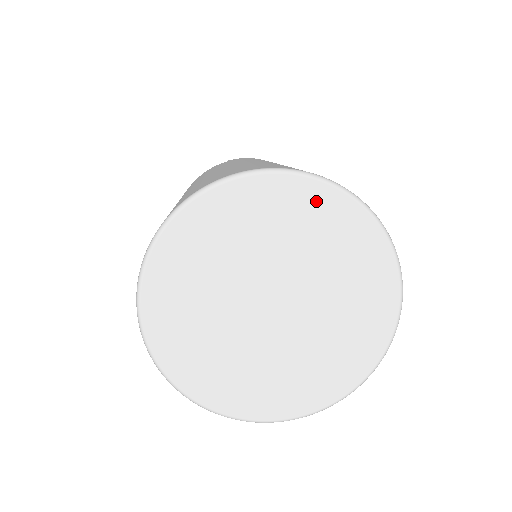
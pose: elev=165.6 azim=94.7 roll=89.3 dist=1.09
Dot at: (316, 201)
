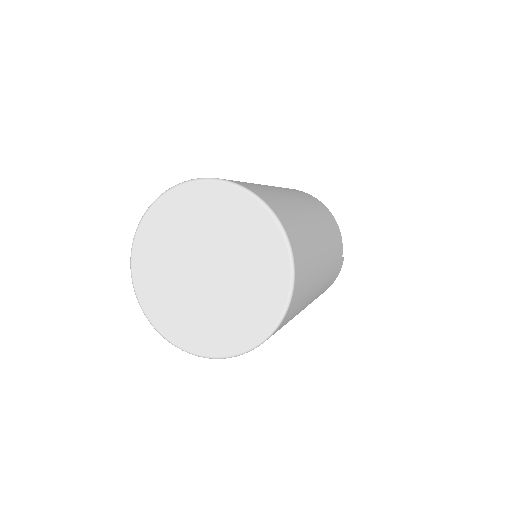
Dot at: (223, 196)
